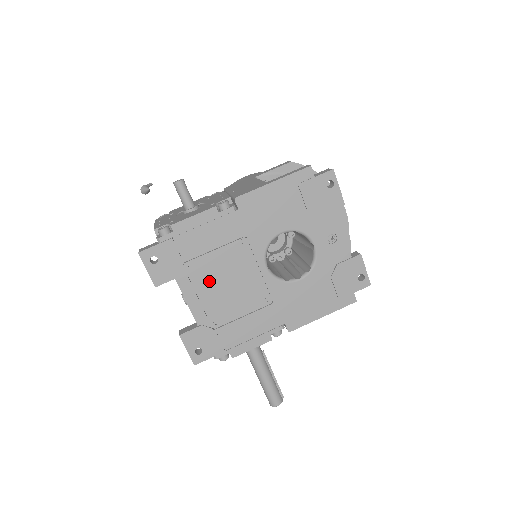
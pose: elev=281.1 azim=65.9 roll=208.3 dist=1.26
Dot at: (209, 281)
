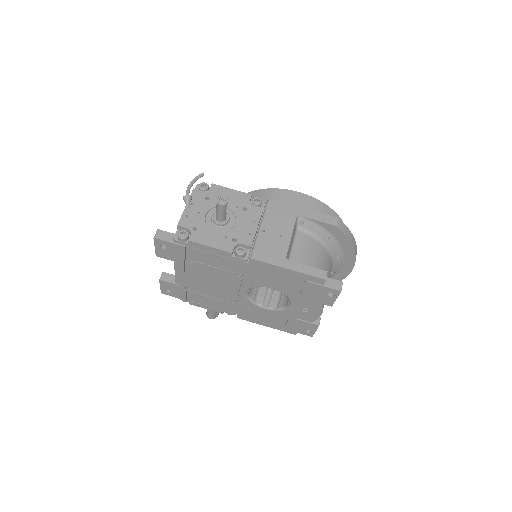
Dot at: (198, 274)
